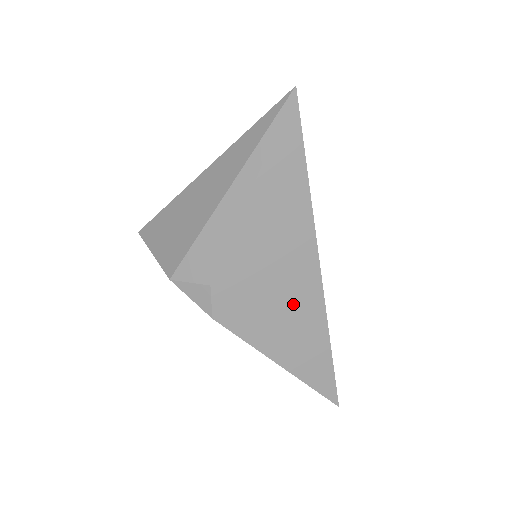
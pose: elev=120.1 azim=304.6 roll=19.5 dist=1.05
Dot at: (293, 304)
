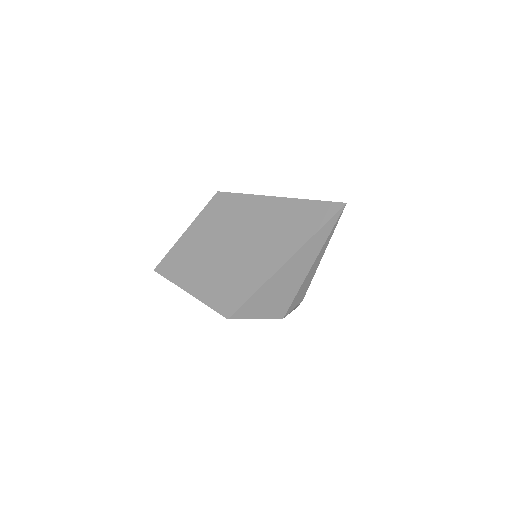
Dot at: occluded
